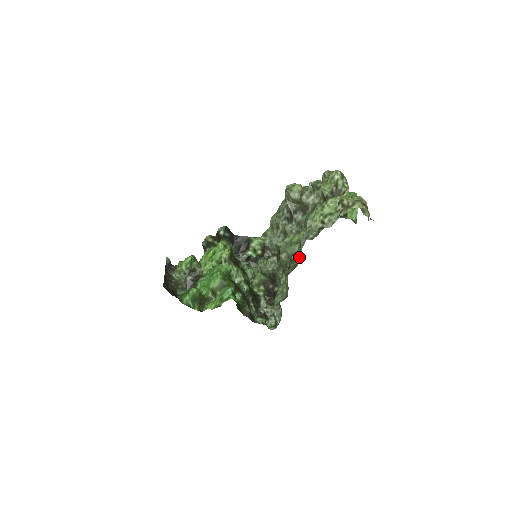
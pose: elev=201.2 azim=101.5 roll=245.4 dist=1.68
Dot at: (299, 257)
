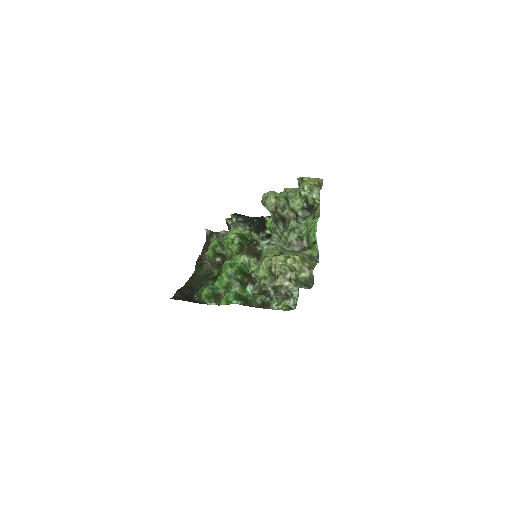
Dot at: occluded
